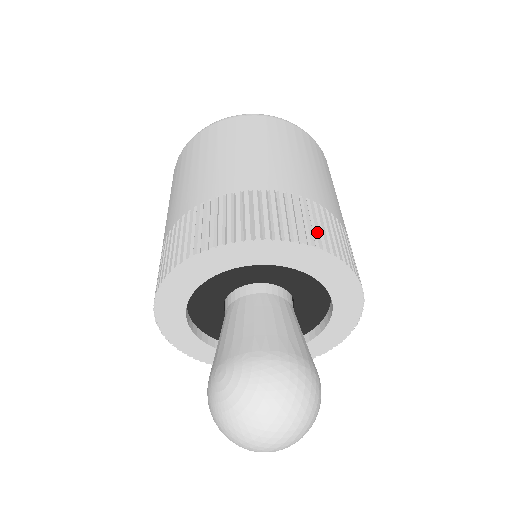
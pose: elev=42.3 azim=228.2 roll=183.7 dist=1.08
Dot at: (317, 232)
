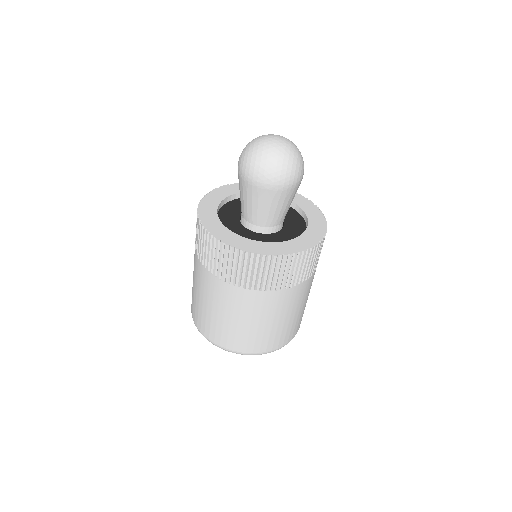
Dot at: occluded
